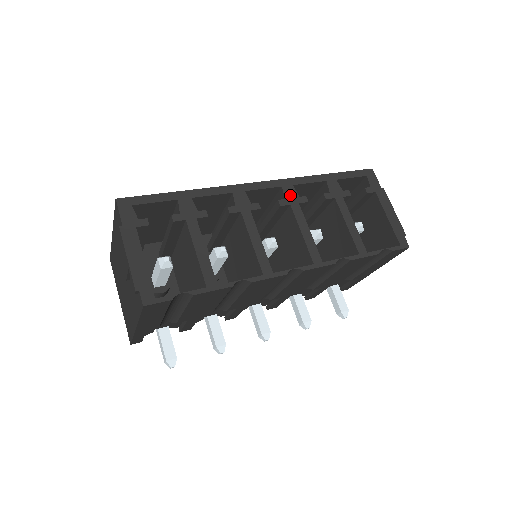
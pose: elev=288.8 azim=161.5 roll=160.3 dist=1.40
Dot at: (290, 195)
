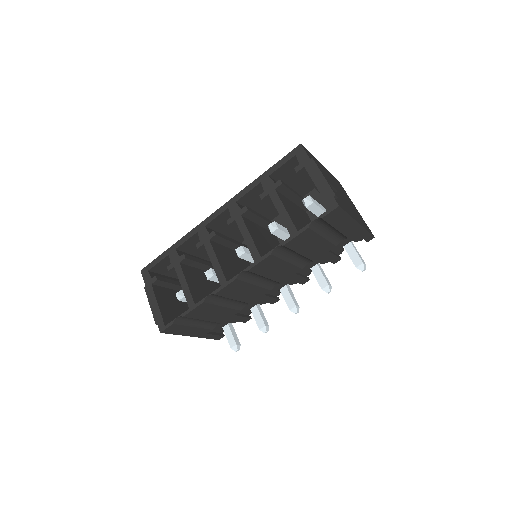
Dot at: (234, 212)
